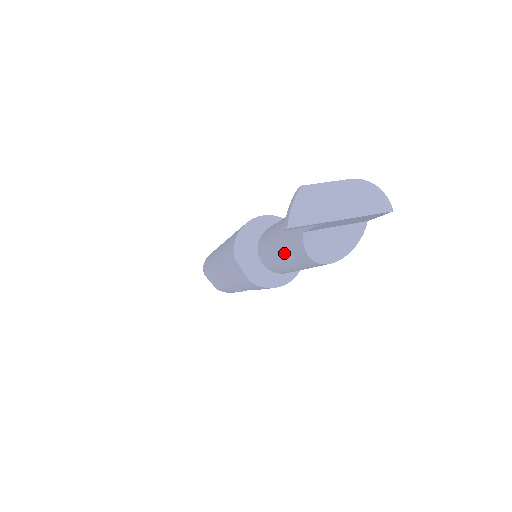
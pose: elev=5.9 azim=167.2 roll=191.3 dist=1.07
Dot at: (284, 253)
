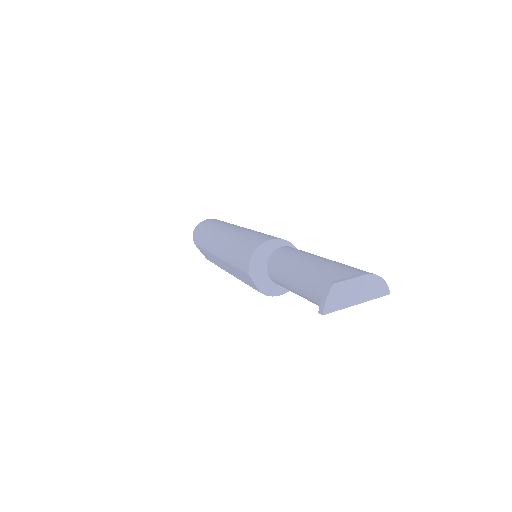
Dot at: (298, 292)
